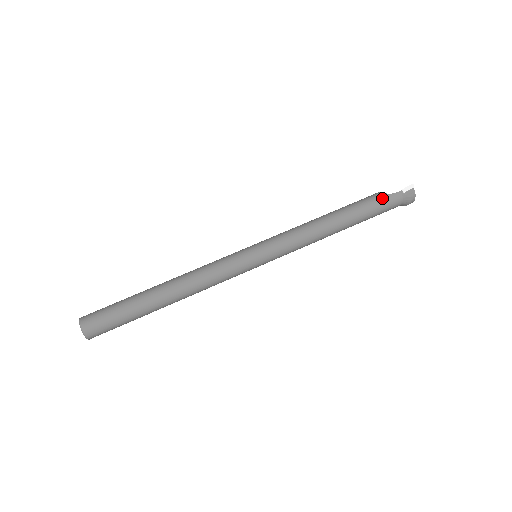
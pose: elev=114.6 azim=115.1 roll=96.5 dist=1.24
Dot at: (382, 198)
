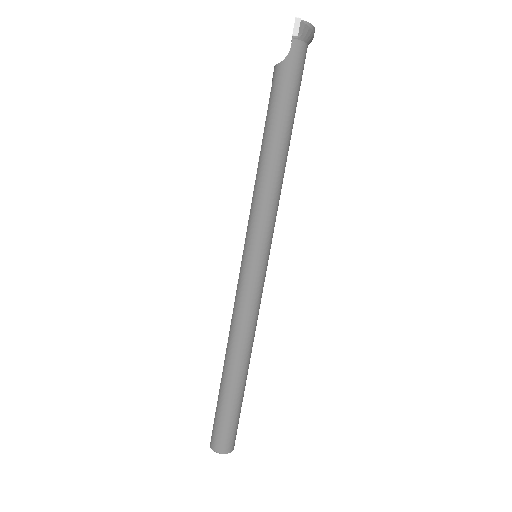
Dot at: (286, 70)
